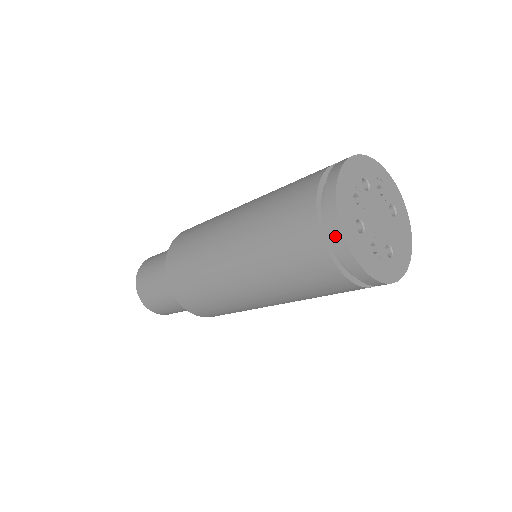
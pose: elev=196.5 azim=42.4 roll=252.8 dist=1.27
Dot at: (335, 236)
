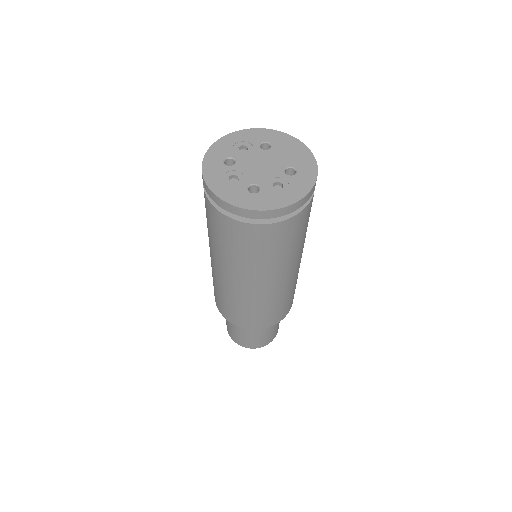
Dot at: (247, 215)
